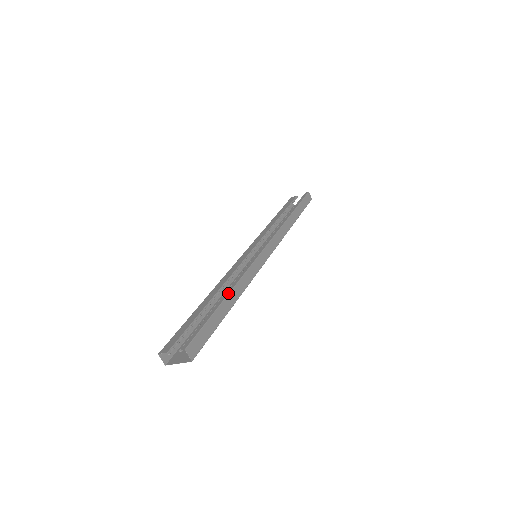
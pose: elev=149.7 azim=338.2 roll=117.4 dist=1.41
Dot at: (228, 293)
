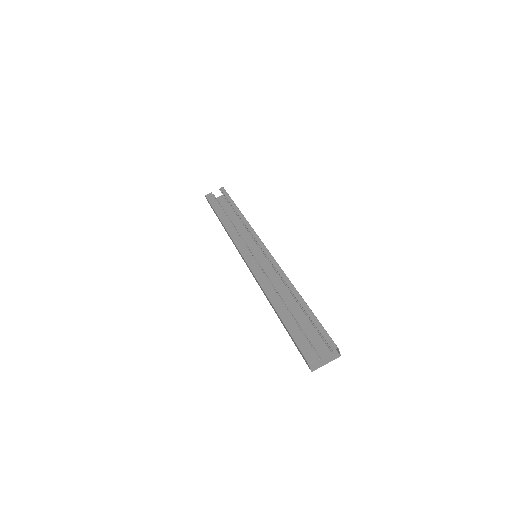
Dot at: (298, 293)
